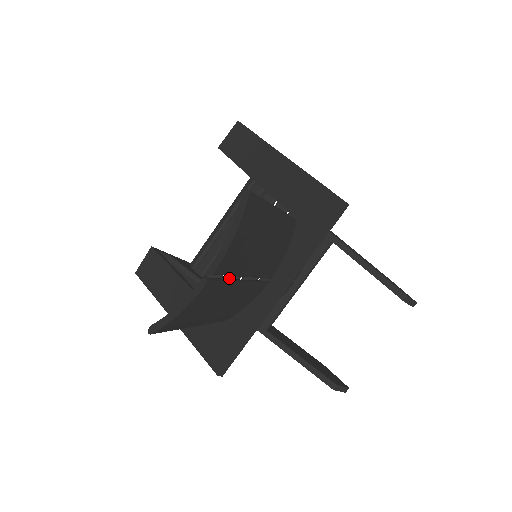
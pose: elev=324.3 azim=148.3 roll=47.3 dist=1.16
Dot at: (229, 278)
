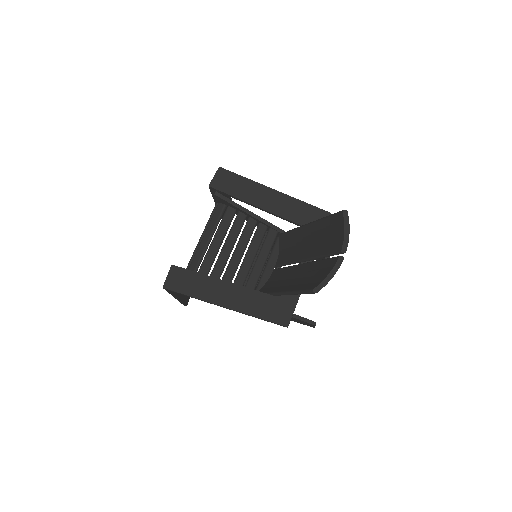
Dot at: (228, 277)
